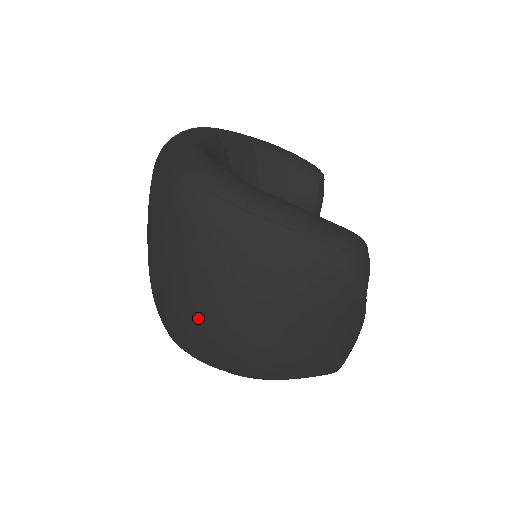
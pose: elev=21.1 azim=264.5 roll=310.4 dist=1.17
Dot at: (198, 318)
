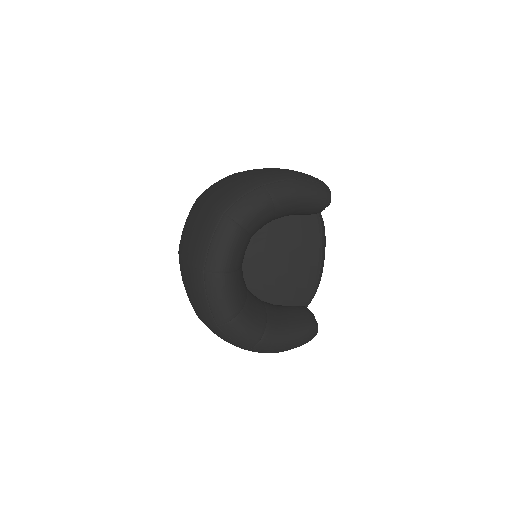
Dot at: occluded
